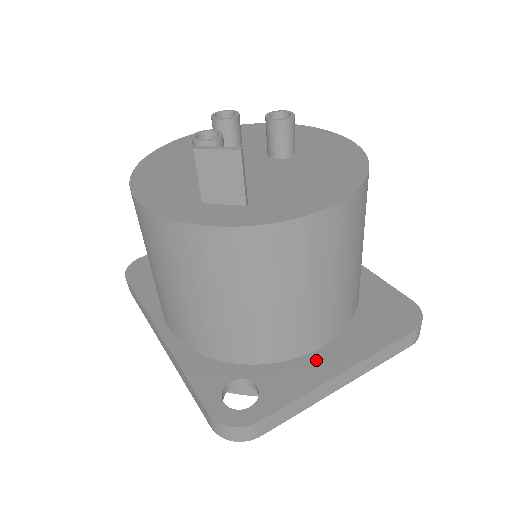
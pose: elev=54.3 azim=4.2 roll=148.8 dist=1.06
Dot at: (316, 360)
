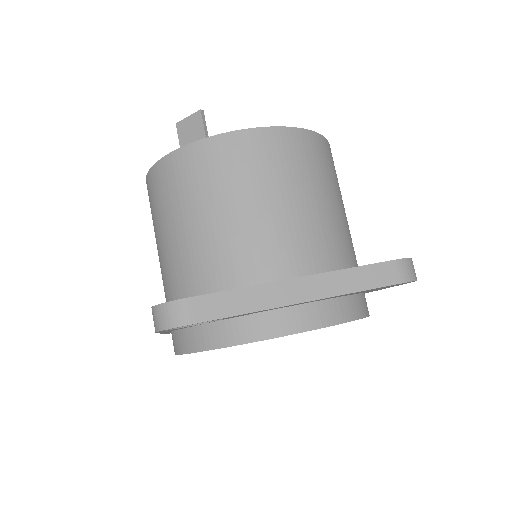
Dot at: occluded
